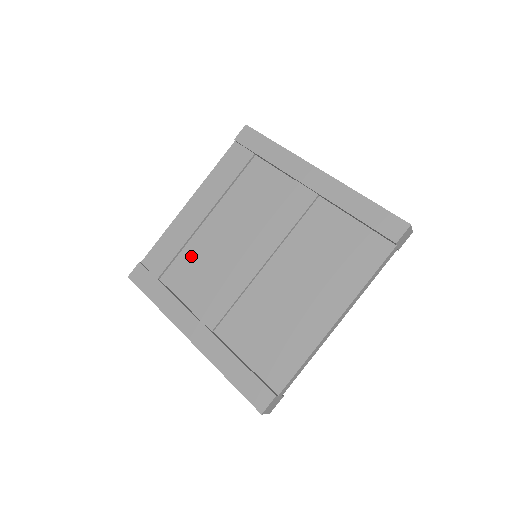
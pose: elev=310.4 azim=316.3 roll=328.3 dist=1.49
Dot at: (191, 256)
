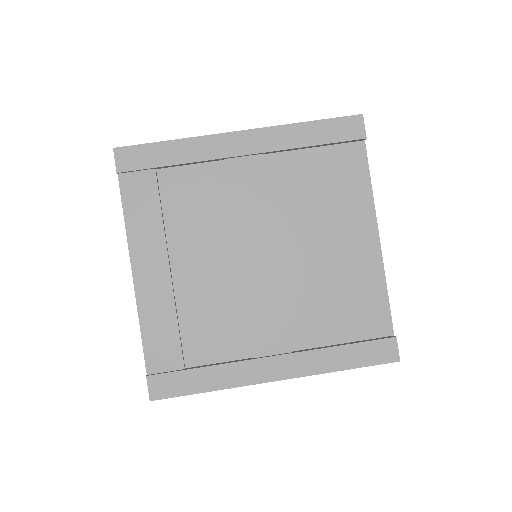
Dot at: (195, 317)
